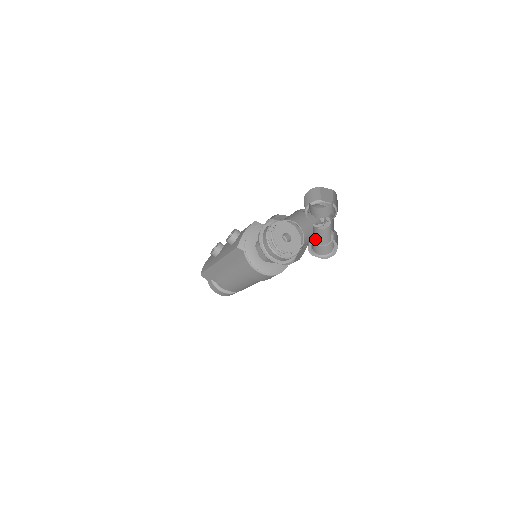
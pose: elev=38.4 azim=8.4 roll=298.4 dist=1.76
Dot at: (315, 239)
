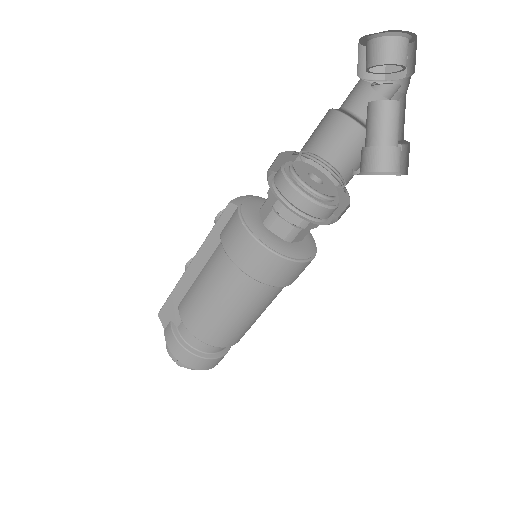
Dot at: (368, 137)
